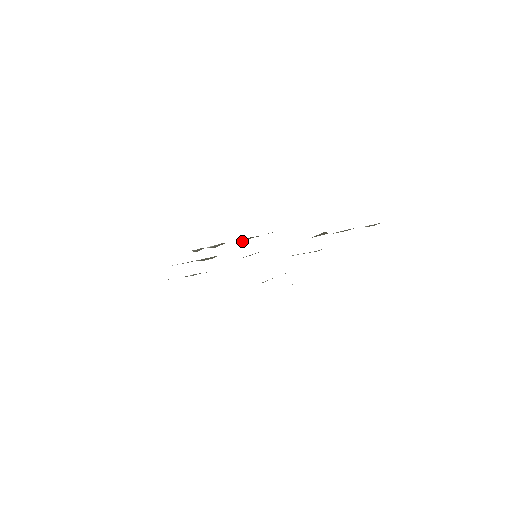
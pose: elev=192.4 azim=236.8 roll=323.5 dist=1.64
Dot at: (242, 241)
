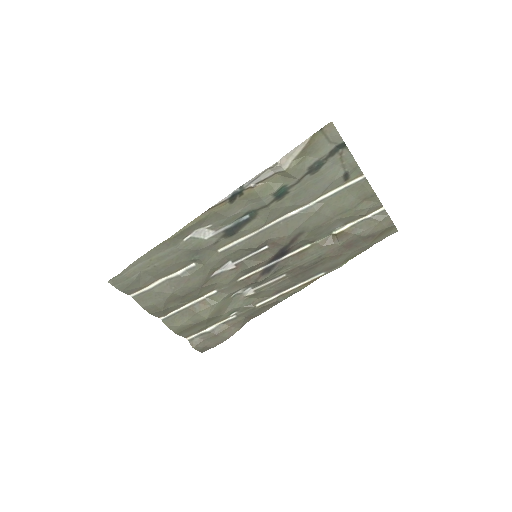
Dot at: (247, 307)
